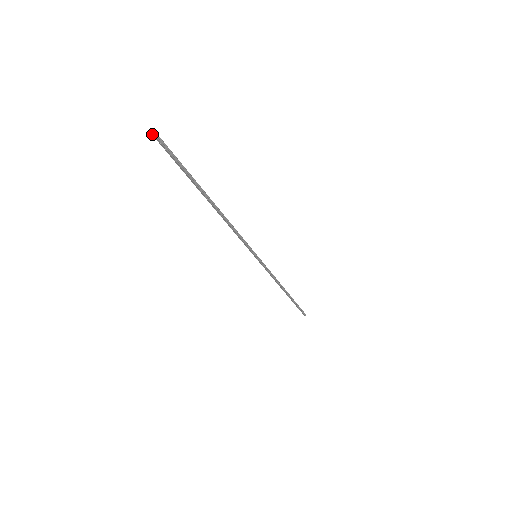
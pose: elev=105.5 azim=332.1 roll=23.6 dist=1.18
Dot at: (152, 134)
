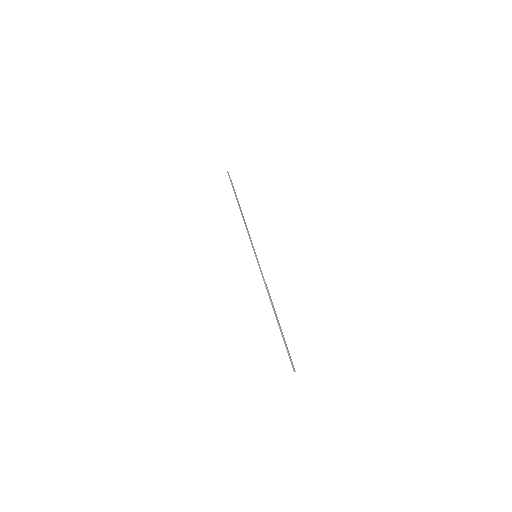
Dot at: occluded
